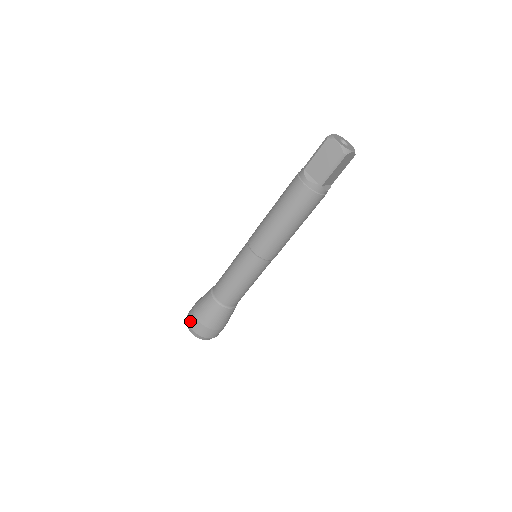
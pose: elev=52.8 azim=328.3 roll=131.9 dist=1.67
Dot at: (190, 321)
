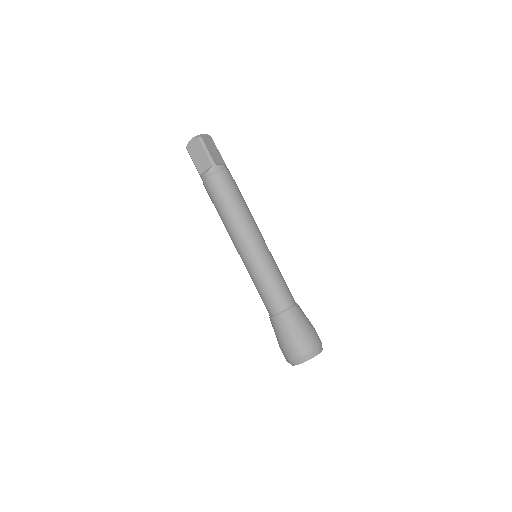
Dot at: (288, 357)
